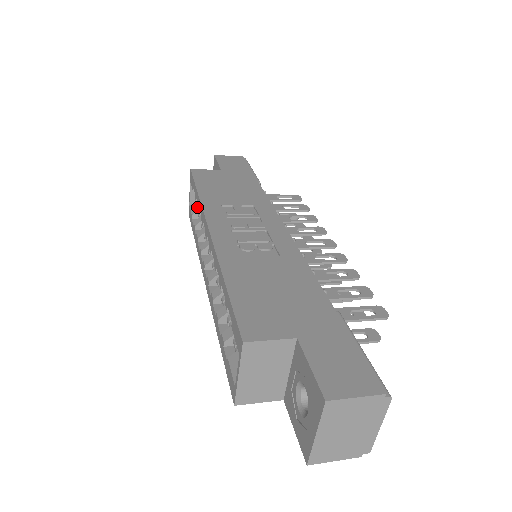
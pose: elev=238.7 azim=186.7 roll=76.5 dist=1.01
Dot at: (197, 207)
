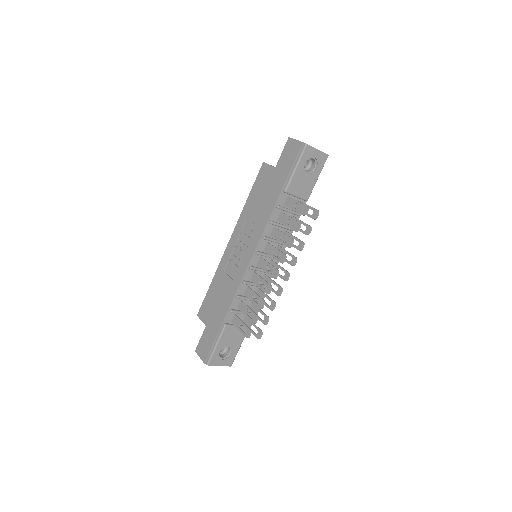
Dot at: occluded
